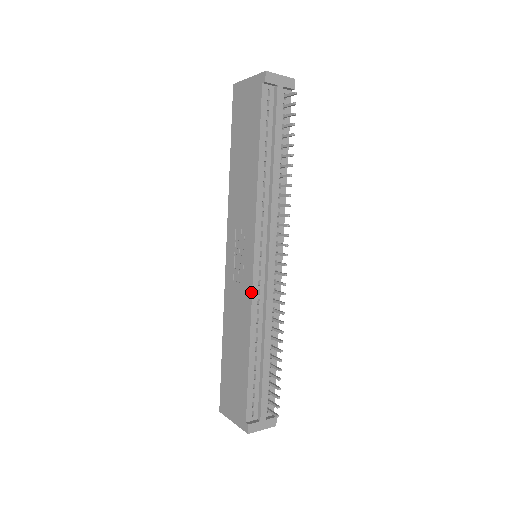
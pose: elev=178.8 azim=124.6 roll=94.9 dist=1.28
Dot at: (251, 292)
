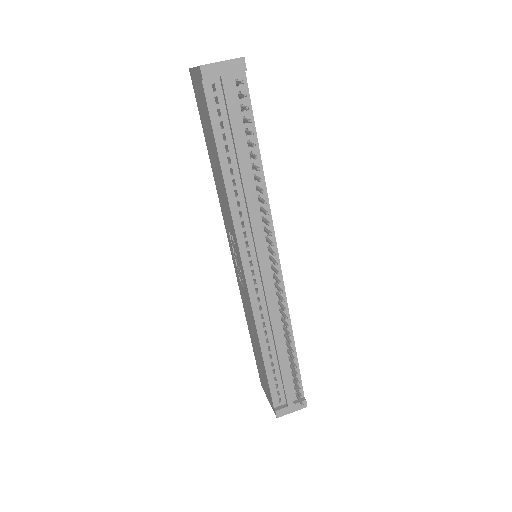
Dot at: (250, 301)
